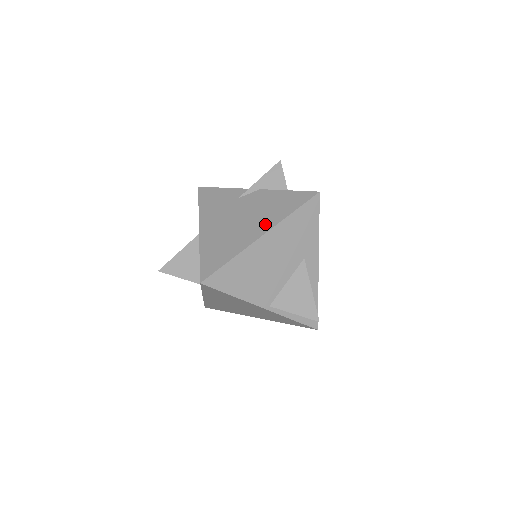
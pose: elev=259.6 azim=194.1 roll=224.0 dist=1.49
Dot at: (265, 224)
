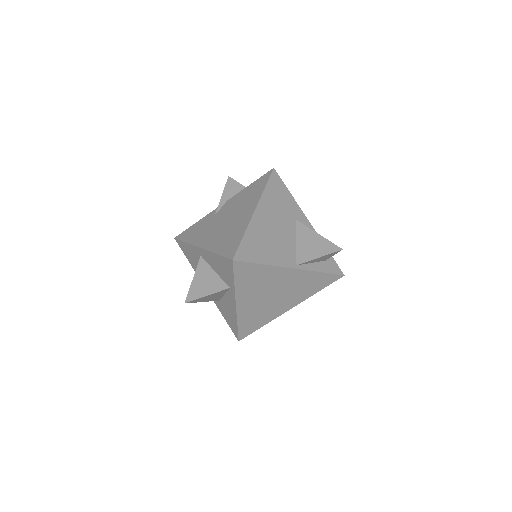
Dot at: (251, 205)
